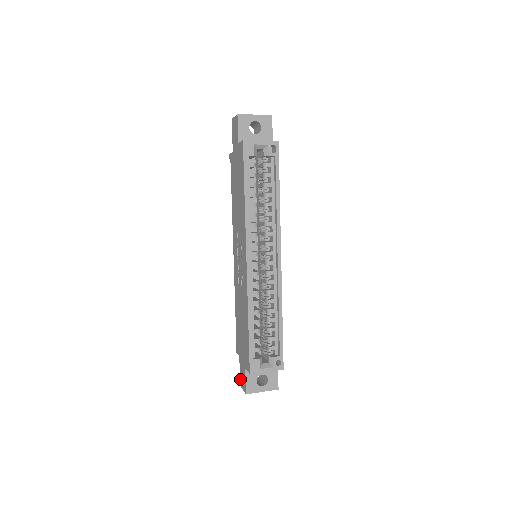
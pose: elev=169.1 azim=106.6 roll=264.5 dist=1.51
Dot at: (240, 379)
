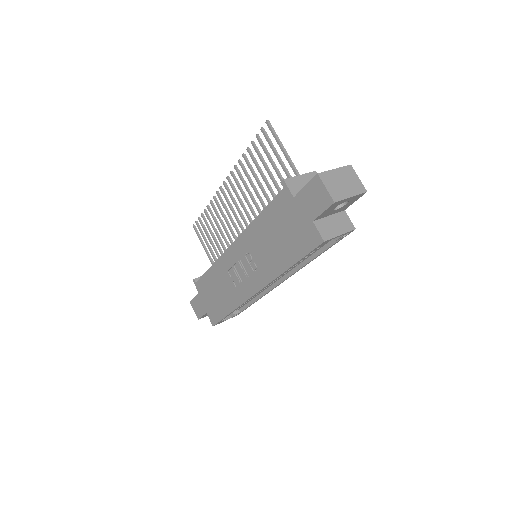
Dot at: (192, 301)
